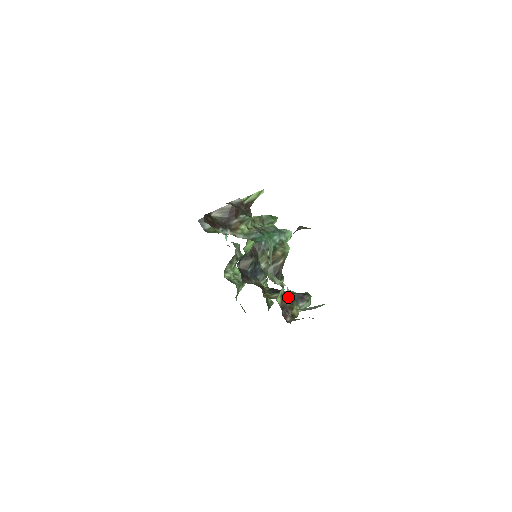
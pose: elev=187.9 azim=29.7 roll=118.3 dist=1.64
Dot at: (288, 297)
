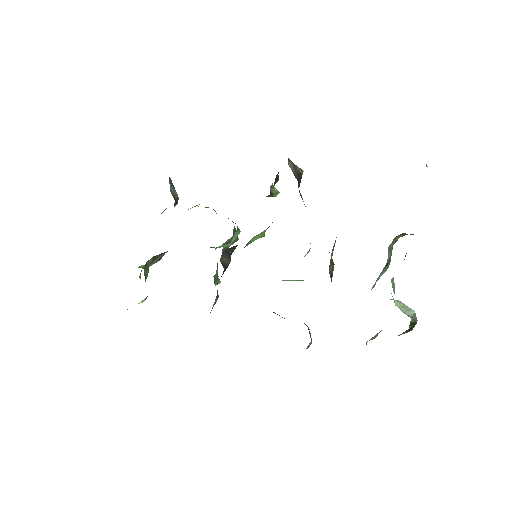
Dot at: occluded
